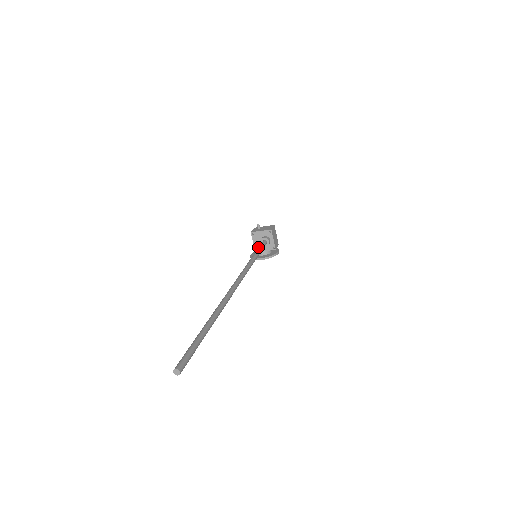
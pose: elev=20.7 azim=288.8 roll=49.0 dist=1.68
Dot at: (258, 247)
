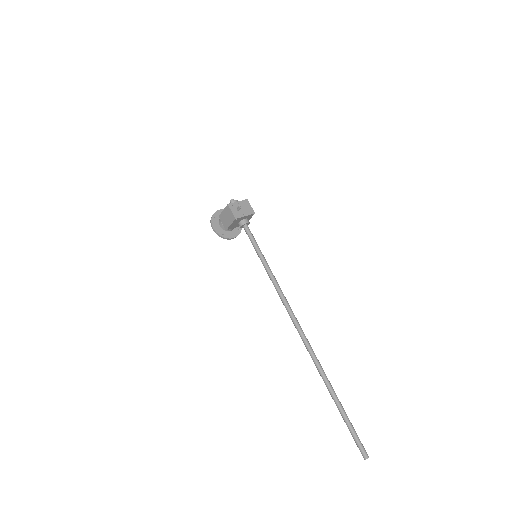
Dot at: (255, 244)
